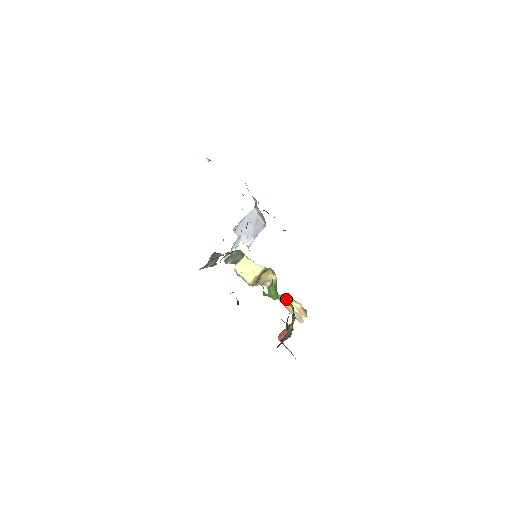
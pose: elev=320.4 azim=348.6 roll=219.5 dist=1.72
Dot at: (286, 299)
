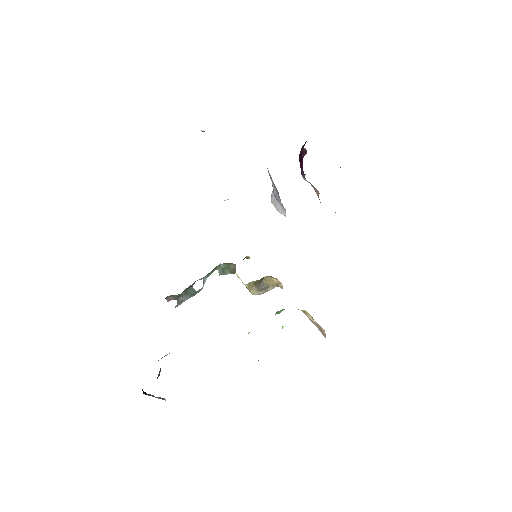
Dot at: occluded
